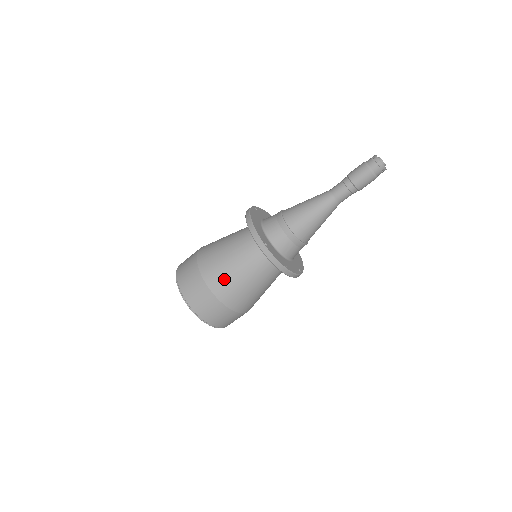
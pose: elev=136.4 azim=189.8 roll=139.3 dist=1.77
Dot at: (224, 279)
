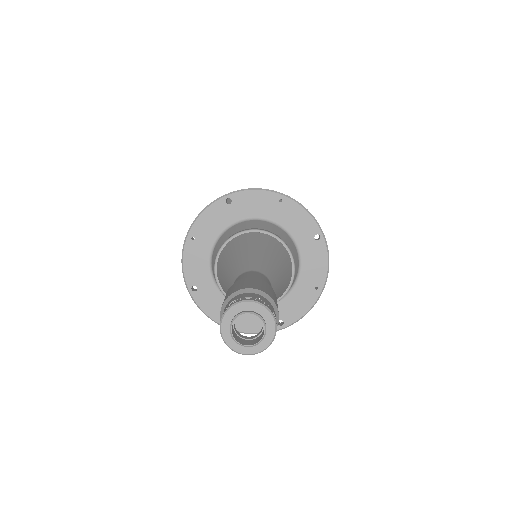
Dot at: occluded
